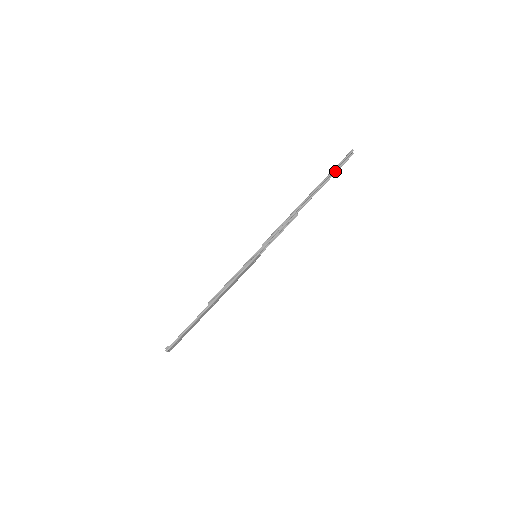
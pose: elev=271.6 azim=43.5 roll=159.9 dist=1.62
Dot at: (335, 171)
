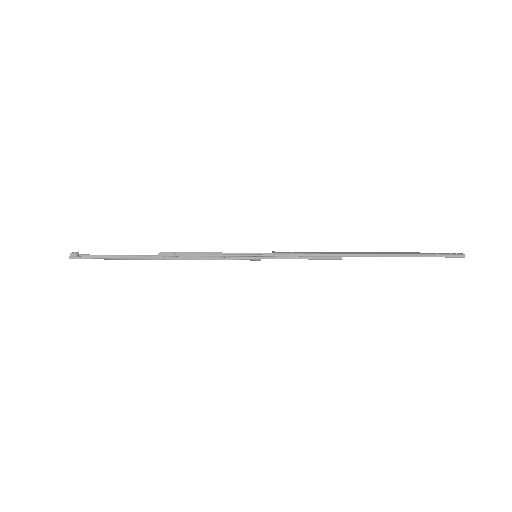
Dot at: (423, 253)
